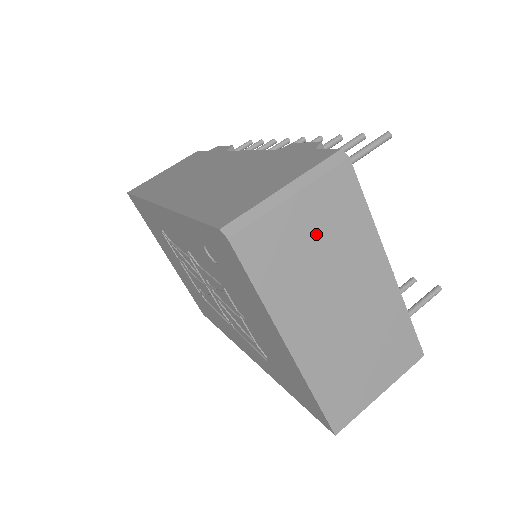
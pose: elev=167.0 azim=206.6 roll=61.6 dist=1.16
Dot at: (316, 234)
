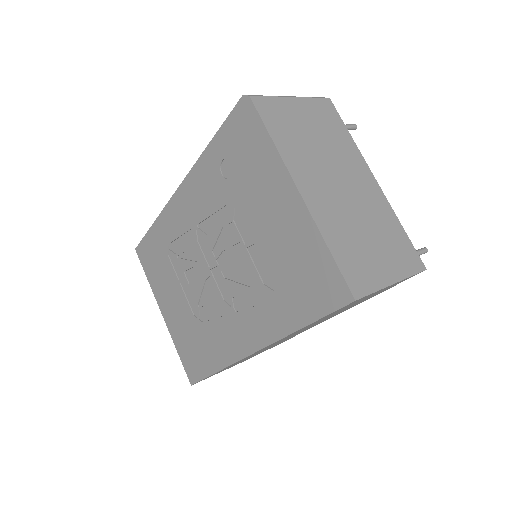
Dot at: (313, 127)
